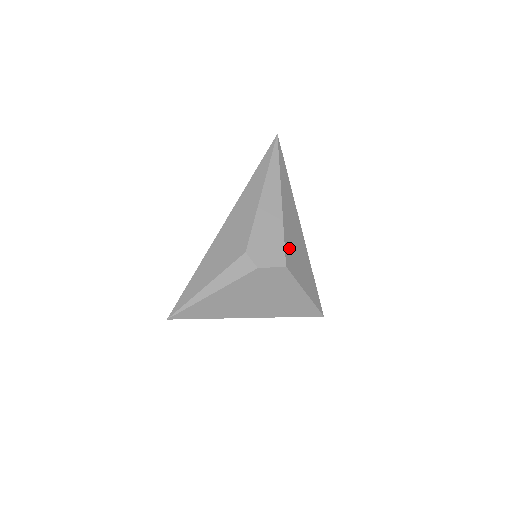
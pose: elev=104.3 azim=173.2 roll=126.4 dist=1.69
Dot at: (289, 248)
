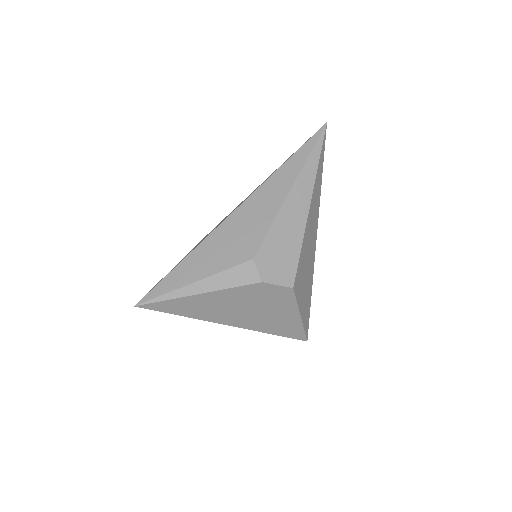
Dot at: (301, 265)
